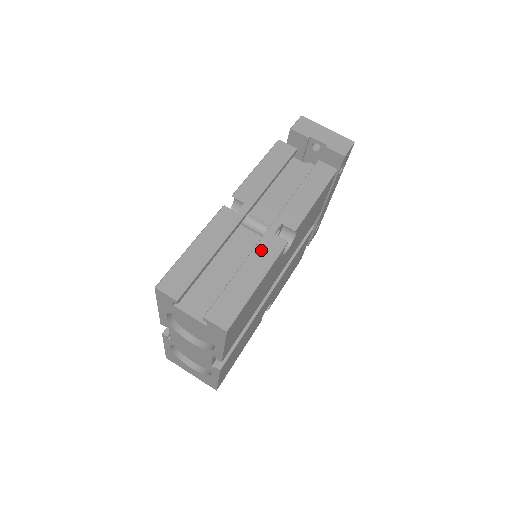
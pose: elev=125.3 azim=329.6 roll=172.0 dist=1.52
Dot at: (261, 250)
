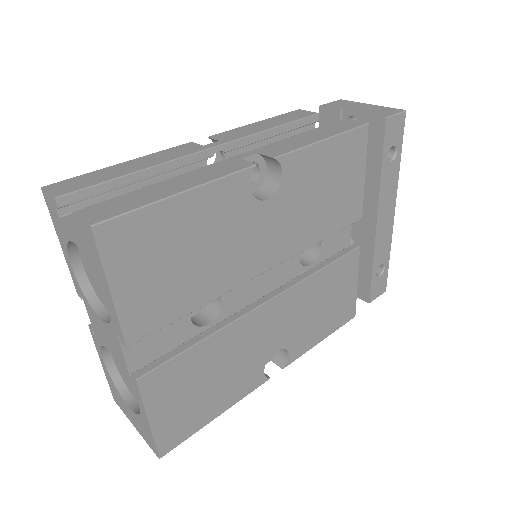
Dot at: (210, 168)
